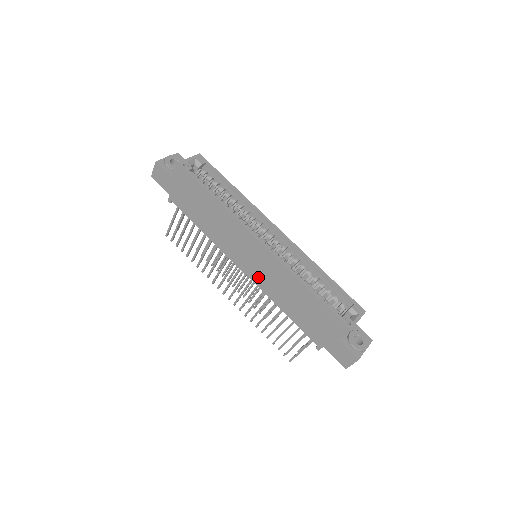
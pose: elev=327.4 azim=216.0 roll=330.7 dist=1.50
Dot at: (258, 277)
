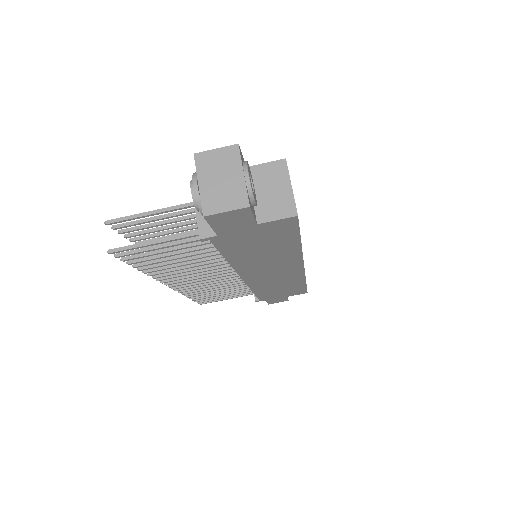
Dot at: (259, 282)
